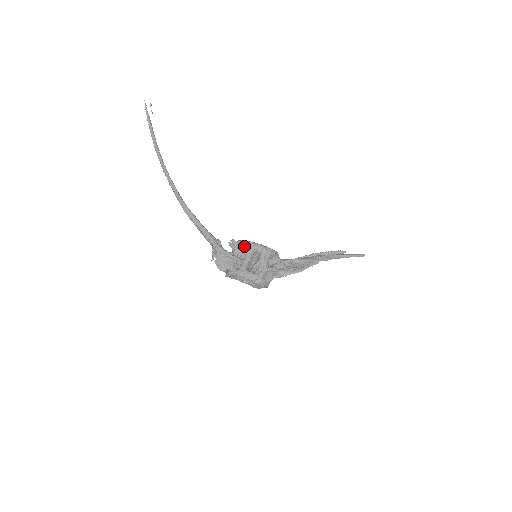
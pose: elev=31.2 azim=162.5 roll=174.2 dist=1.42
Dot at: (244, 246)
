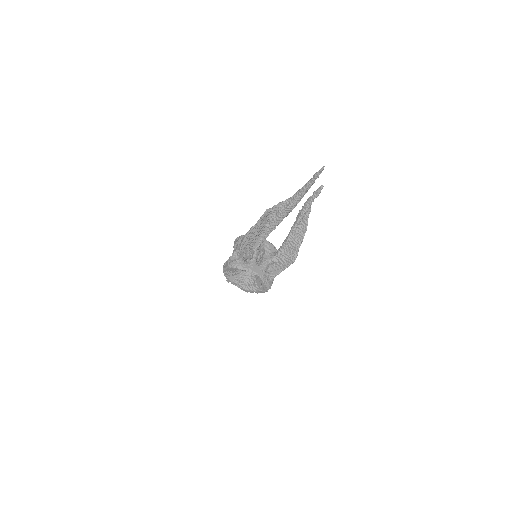
Dot at: occluded
